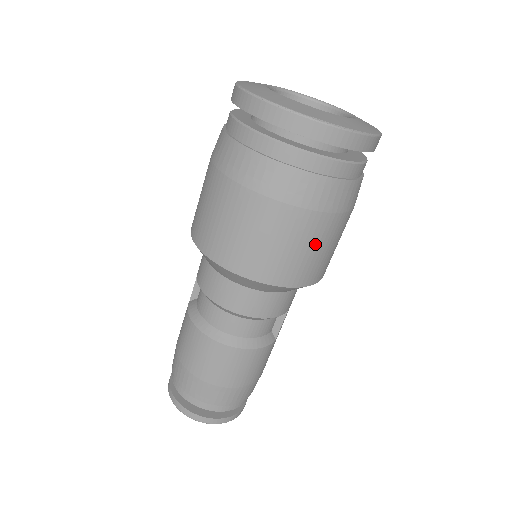
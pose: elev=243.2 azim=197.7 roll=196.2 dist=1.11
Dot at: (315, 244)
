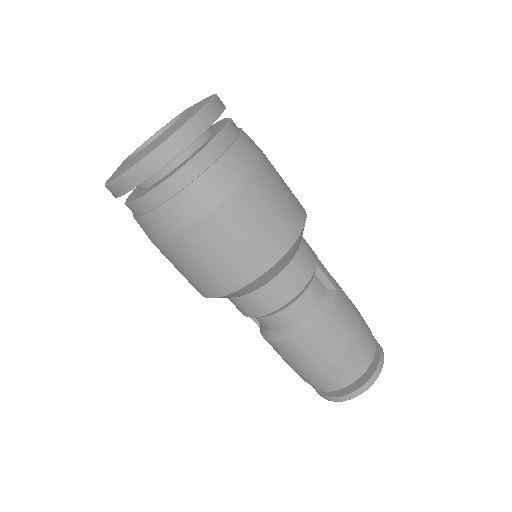
Dot at: (259, 214)
